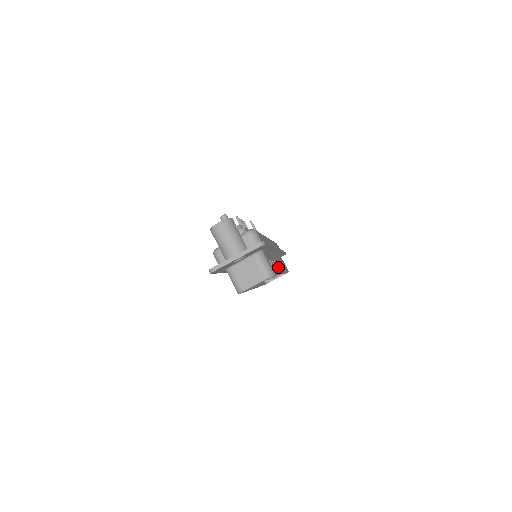
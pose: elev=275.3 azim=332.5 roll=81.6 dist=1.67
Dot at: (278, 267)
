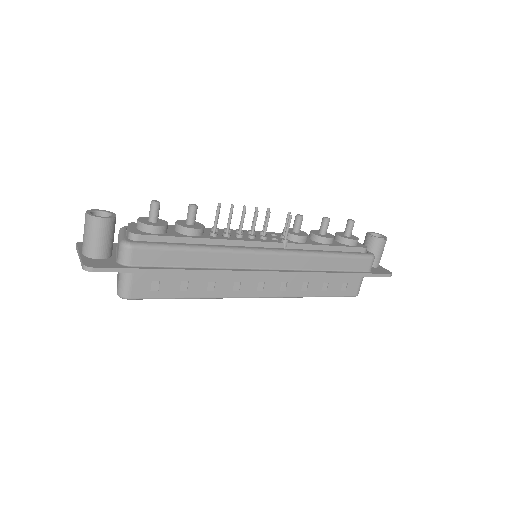
Dot at: (226, 290)
